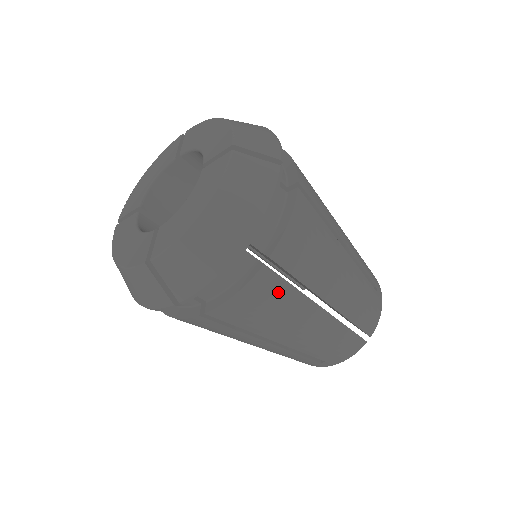
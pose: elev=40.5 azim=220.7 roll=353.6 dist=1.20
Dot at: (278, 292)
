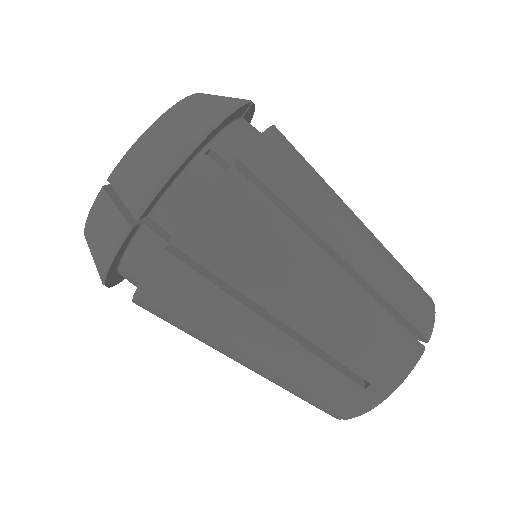
Dot at: (259, 211)
